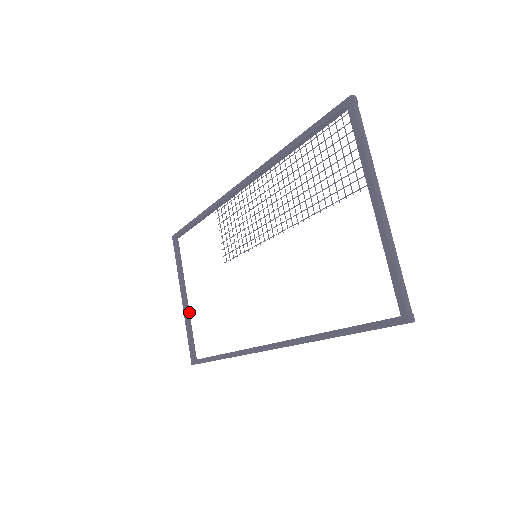
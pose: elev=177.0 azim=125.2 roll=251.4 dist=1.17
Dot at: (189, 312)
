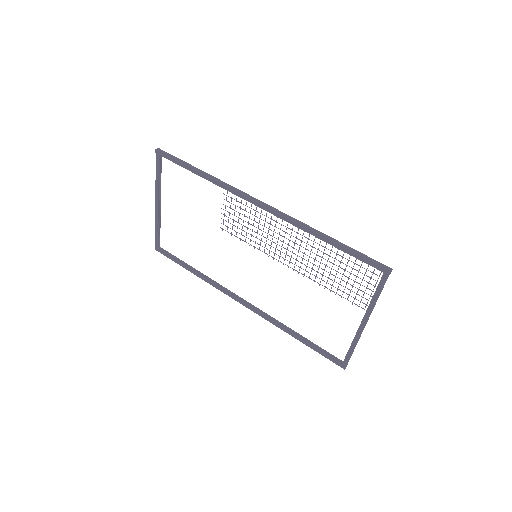
Dot at: (160, 215)
